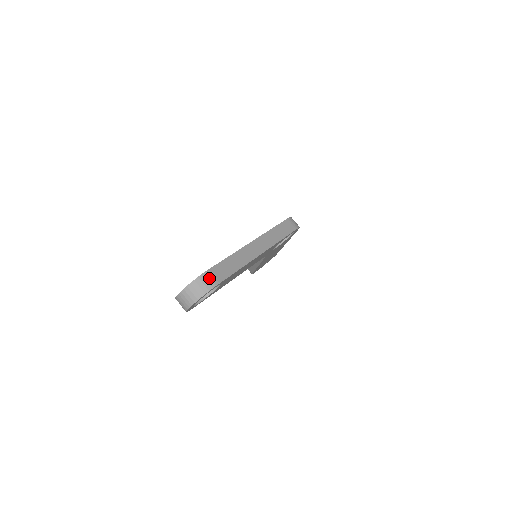
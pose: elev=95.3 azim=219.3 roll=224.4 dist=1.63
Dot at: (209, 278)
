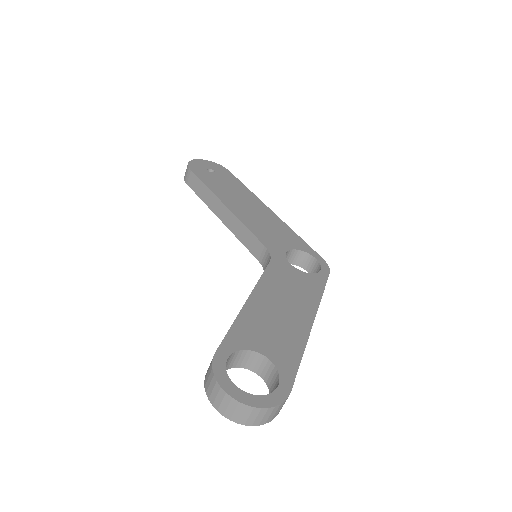
Dot at: occluded
